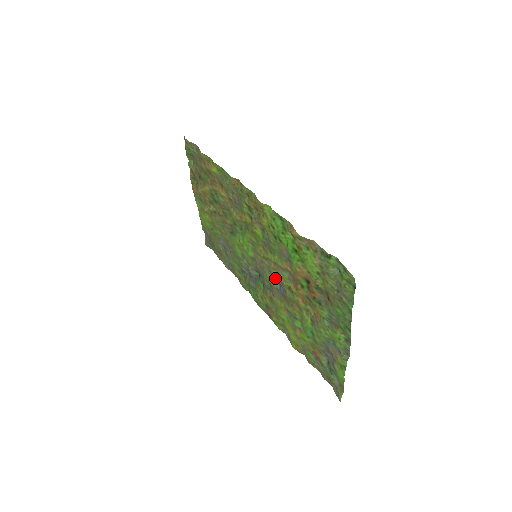
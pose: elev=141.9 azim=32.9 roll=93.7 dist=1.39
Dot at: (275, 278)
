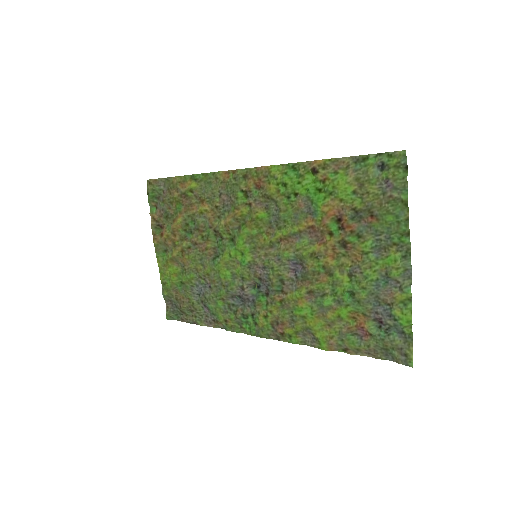
Dot at: (287, 264)
